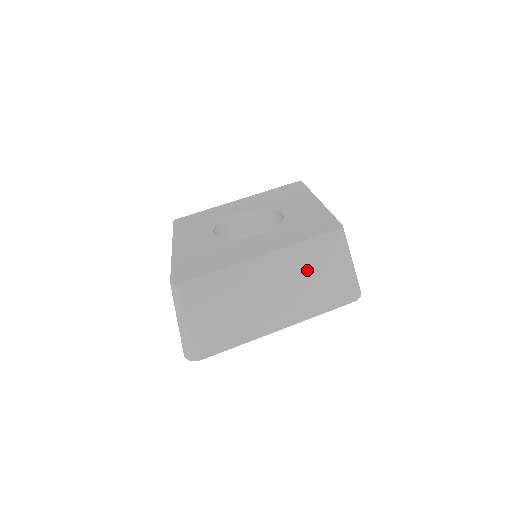
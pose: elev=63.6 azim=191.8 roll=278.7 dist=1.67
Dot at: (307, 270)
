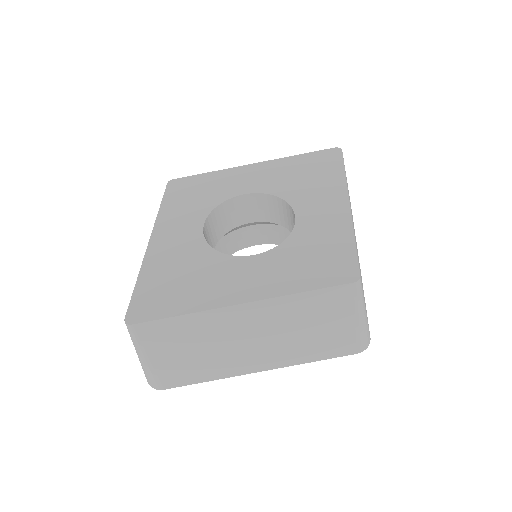
Dot at: (301, 321)
